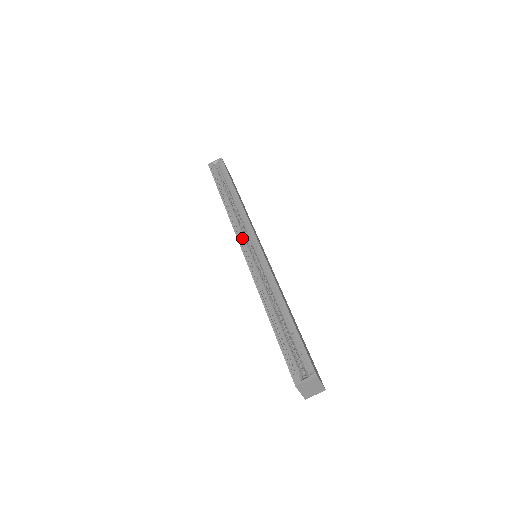
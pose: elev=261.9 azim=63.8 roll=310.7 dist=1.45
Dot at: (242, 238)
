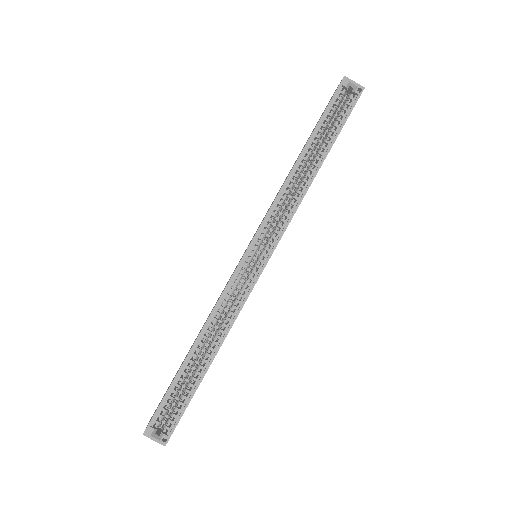
Dot at: (263, 232)
